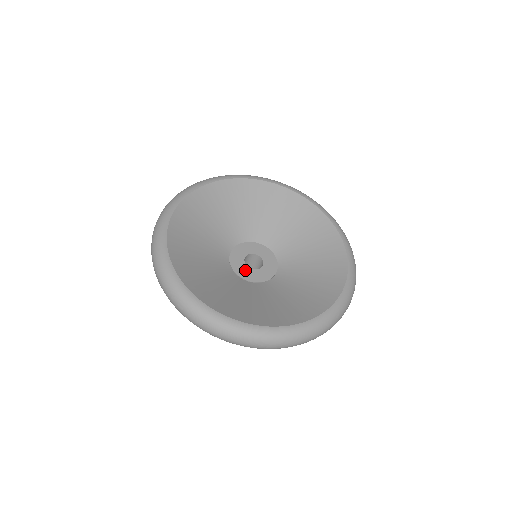
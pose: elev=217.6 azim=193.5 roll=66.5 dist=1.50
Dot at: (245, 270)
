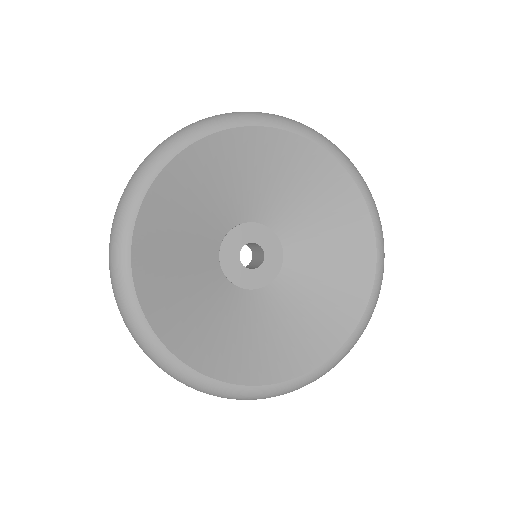
Dot at: (233, 255)
